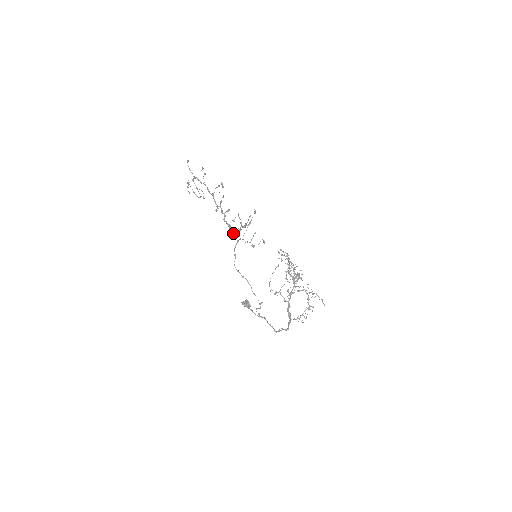
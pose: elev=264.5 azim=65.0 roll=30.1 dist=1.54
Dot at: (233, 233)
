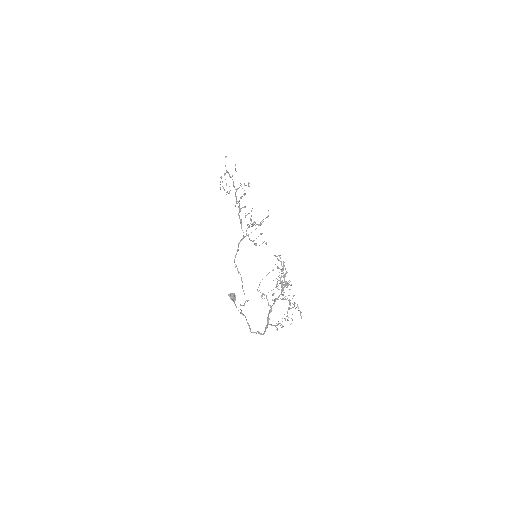
Dot at: occluded
